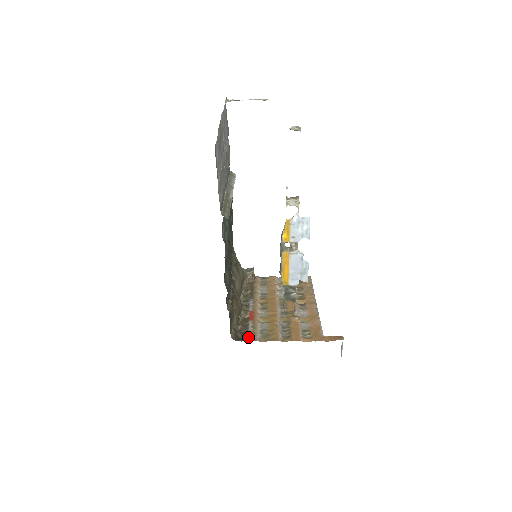
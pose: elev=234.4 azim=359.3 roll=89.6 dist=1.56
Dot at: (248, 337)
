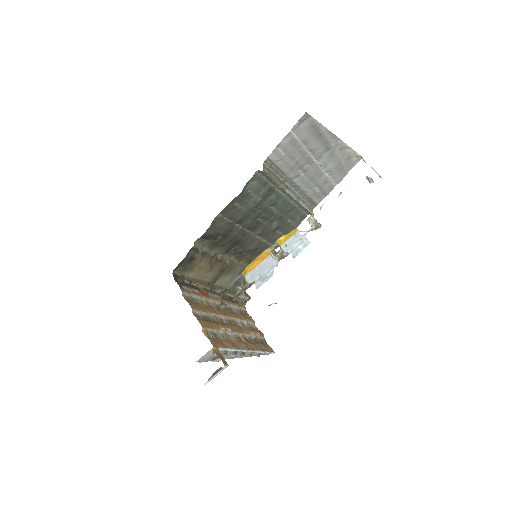
Dot at: (182, 285)
